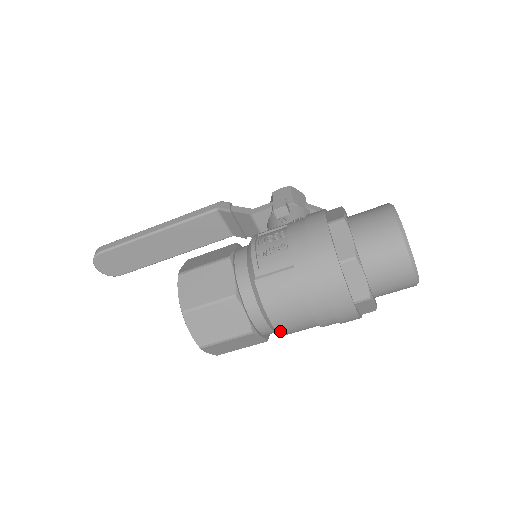
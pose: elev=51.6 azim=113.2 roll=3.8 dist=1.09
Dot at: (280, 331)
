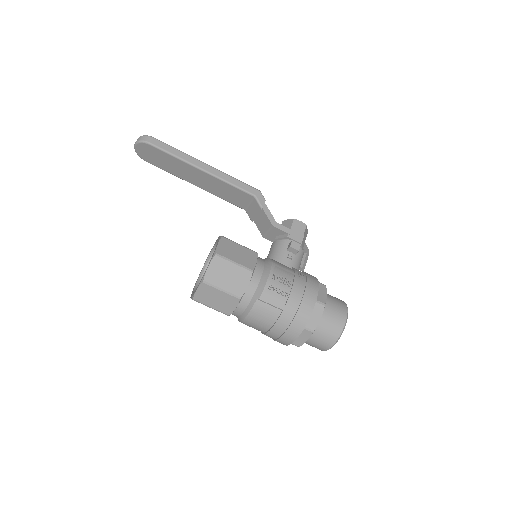
Dot at: (242, 322)
